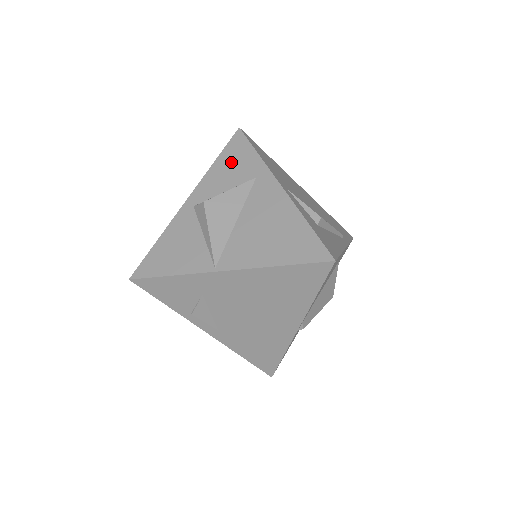
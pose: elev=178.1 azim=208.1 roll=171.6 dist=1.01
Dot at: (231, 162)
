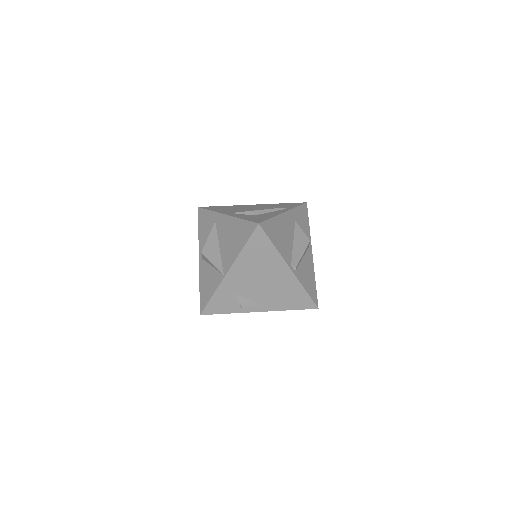
Dot at: (204, 225)
